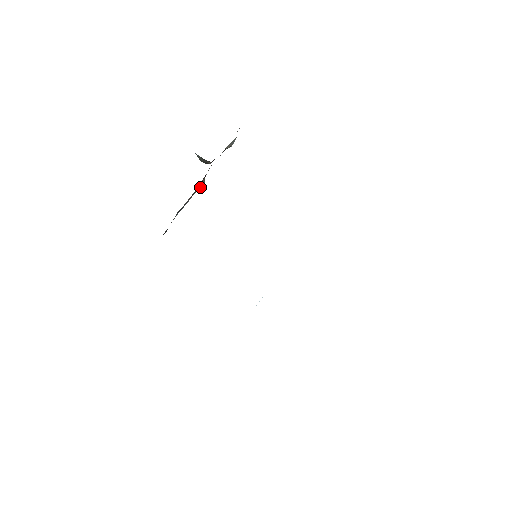
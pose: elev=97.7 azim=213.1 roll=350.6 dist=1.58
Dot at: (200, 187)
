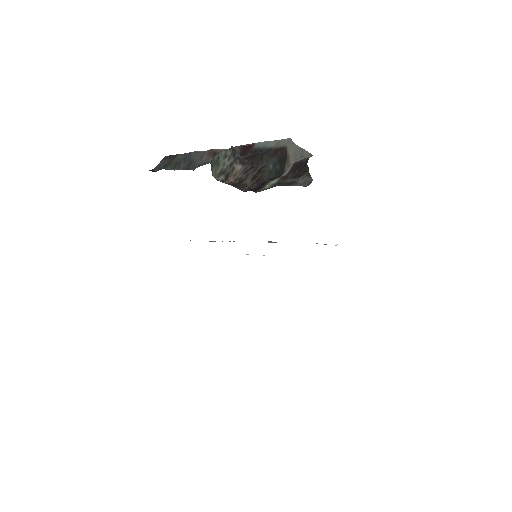
Dot at: occluded
